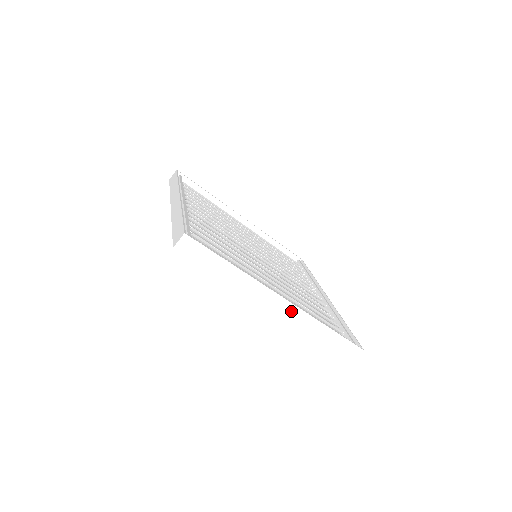
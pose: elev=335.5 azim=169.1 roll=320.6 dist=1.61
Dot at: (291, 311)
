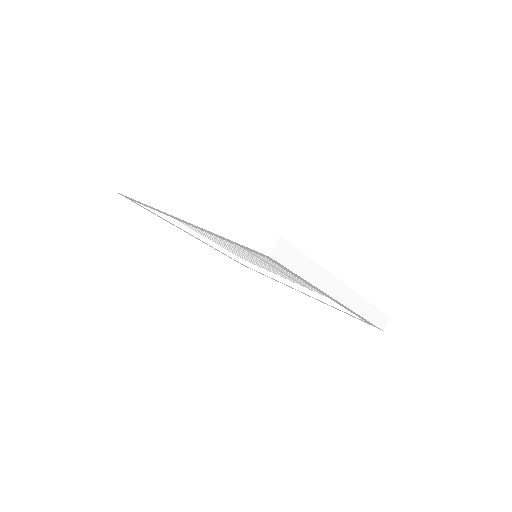
Dot at: (350, 297)
